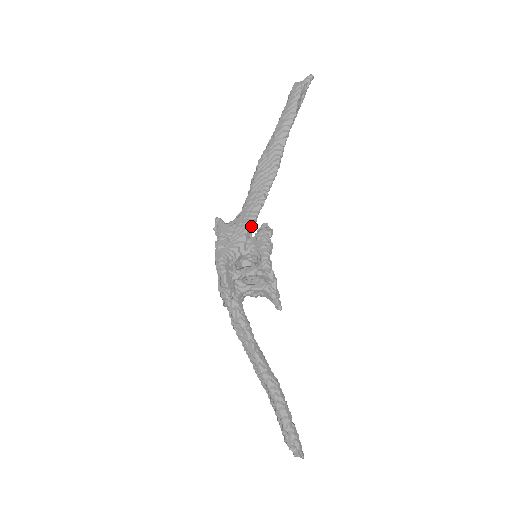
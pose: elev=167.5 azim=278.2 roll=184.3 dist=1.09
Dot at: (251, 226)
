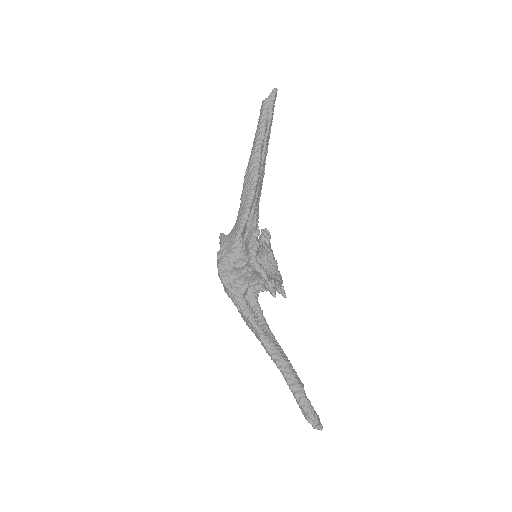
Dot at: (241, 232)
